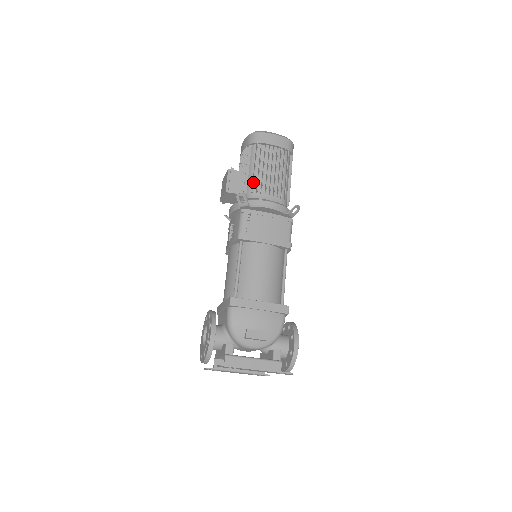
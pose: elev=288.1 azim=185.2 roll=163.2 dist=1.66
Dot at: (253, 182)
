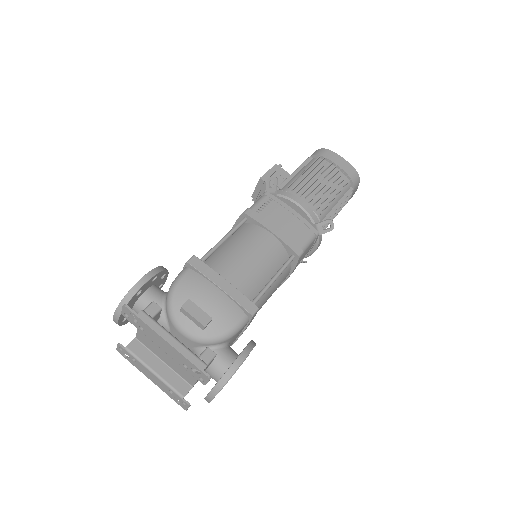
Dot at: (294, 180)
